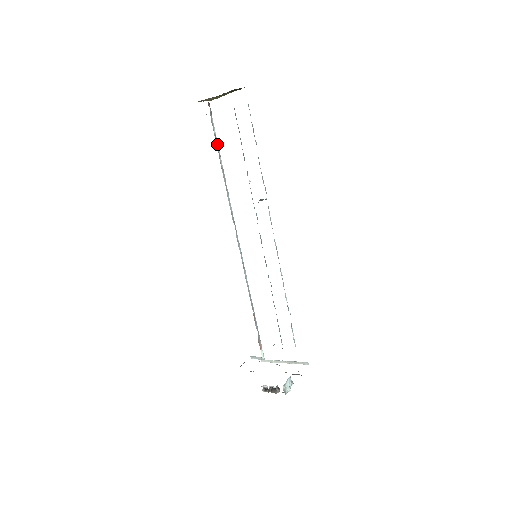
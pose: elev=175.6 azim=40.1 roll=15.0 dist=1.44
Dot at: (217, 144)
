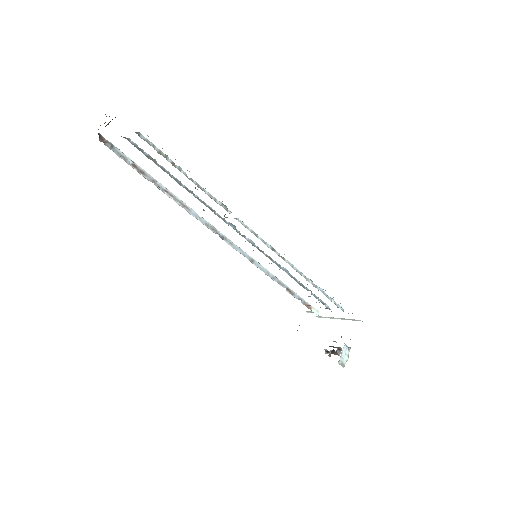
Dot at: (143, 172)
